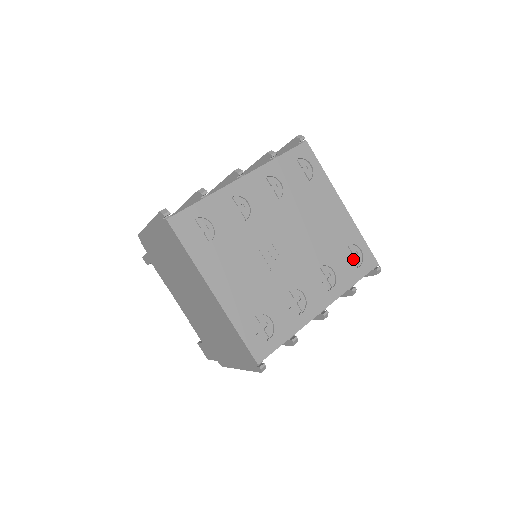
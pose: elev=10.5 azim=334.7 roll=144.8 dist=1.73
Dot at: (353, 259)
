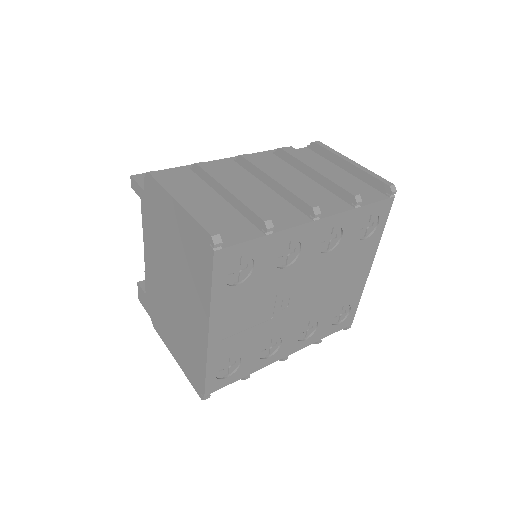
Dot at: (338, 315)
